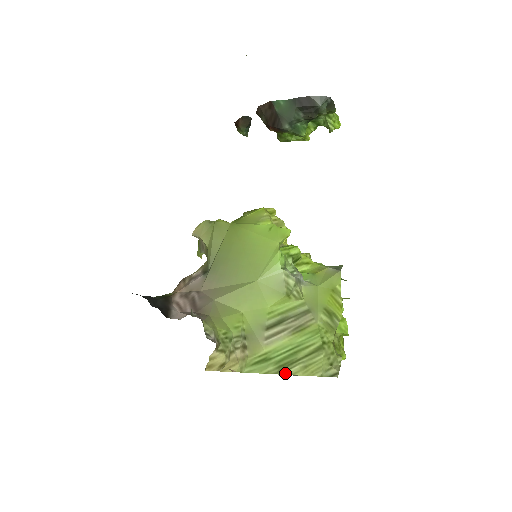
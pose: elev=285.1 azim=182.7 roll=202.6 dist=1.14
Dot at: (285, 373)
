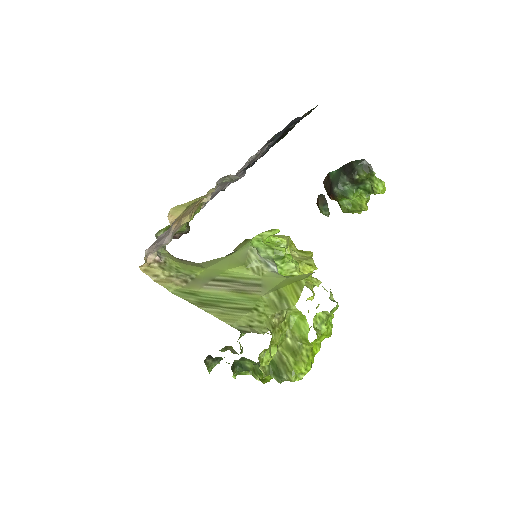
Dot at: (200, 307)
